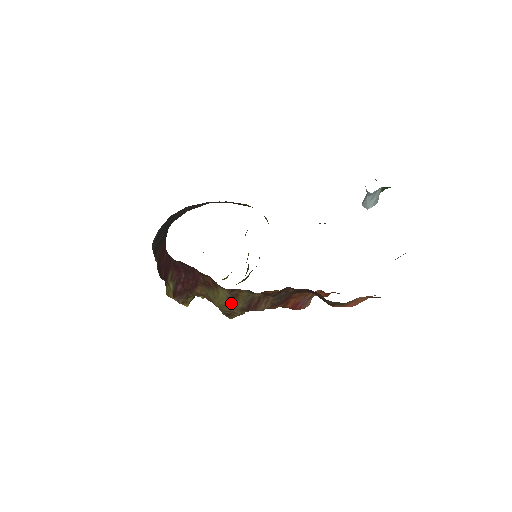
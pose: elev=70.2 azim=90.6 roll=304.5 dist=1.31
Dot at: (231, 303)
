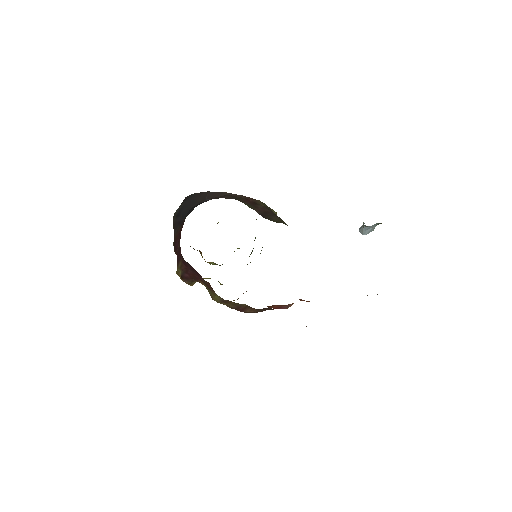
Dot at: (224, 303)
